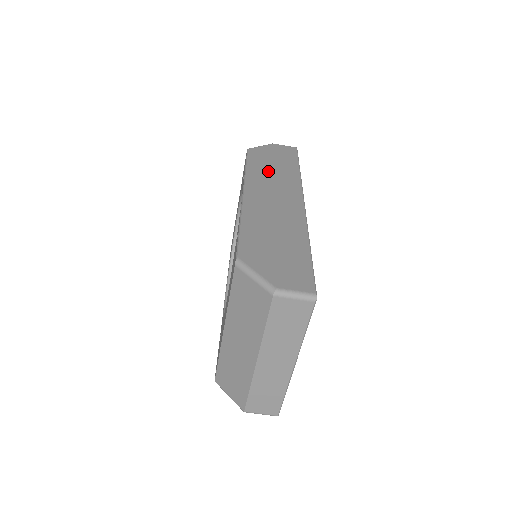
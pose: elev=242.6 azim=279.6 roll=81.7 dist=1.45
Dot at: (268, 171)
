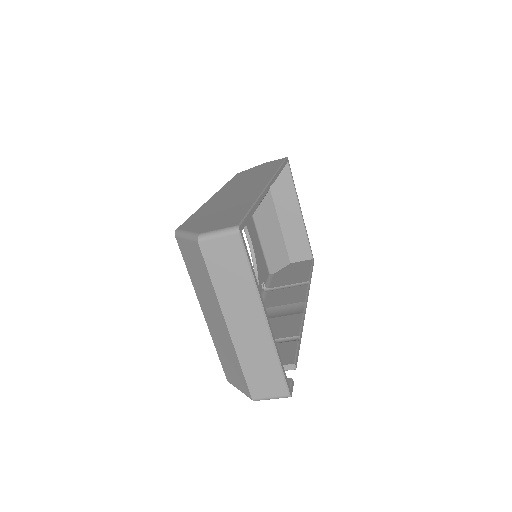
Dot at: (246, 178)
